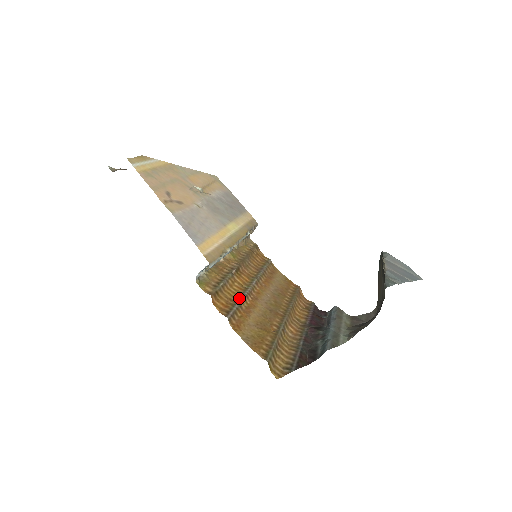
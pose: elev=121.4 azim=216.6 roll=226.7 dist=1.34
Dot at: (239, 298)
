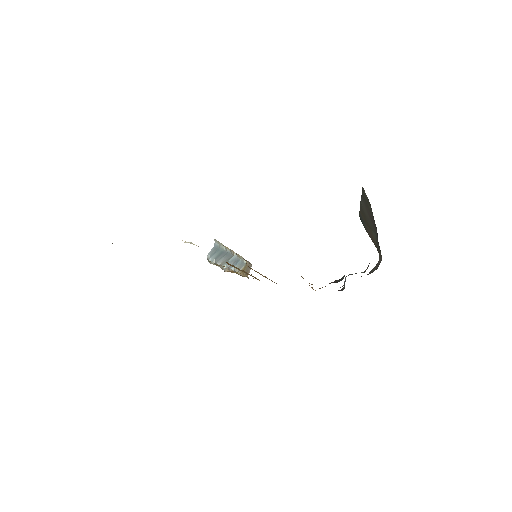
Dot at: occluded
